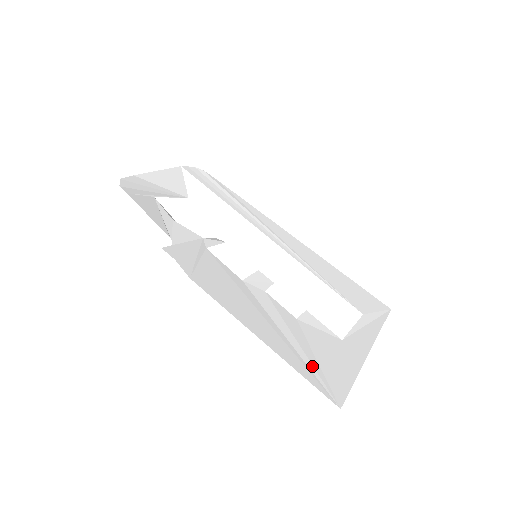
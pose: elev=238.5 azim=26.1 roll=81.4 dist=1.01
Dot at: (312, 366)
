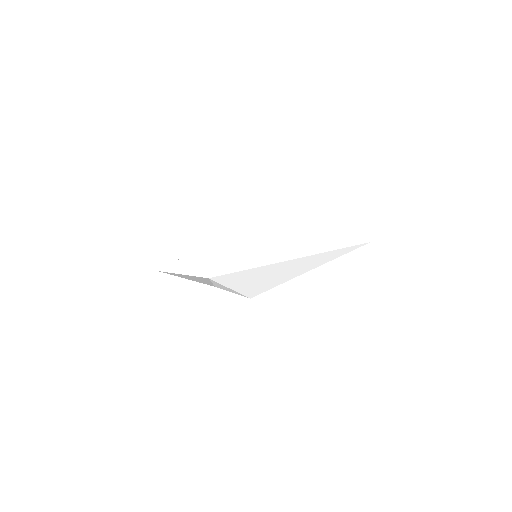
Dot at: occluded
